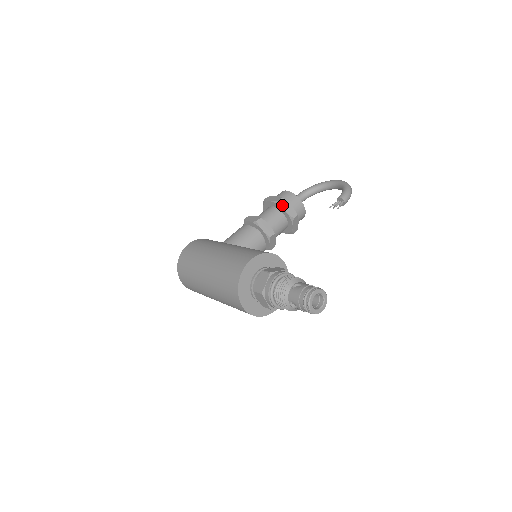
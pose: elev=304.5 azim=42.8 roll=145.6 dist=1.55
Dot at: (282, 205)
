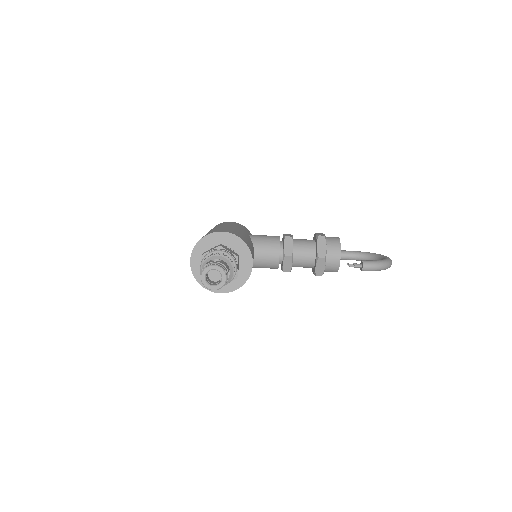
Dot at: (319, 241)
